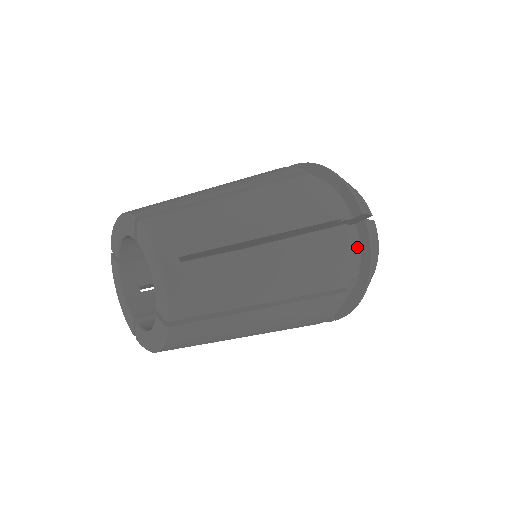
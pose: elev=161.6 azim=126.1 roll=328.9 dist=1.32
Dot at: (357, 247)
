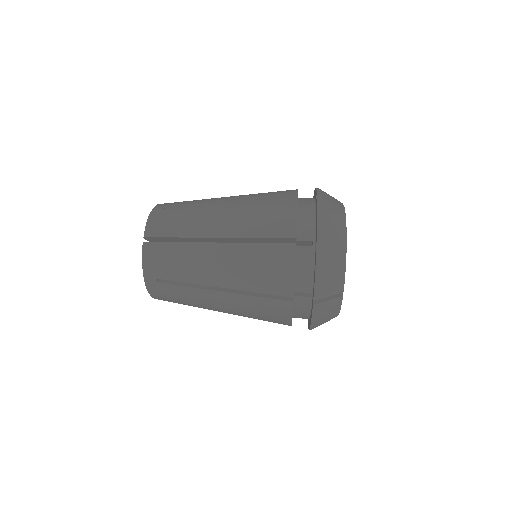
Dot at: (308, 309)
